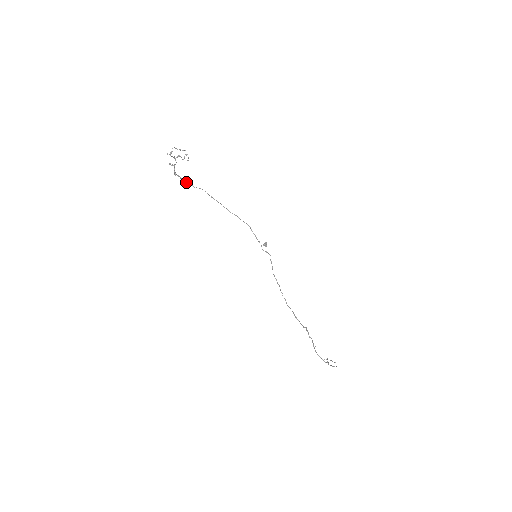
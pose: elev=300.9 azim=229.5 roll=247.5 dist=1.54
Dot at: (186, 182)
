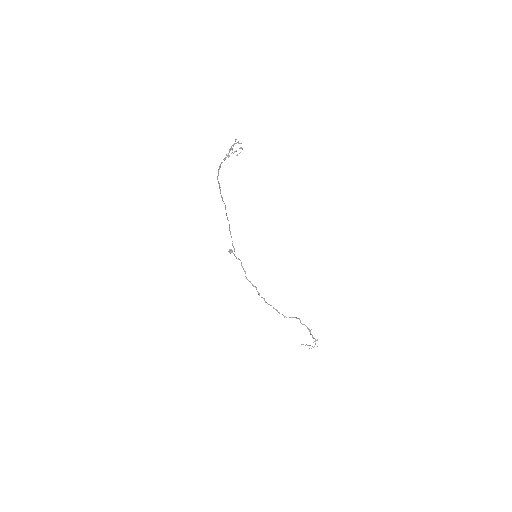
Dot at: occluded
